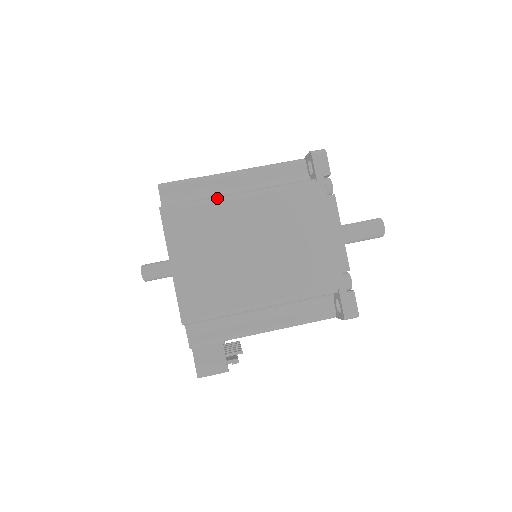
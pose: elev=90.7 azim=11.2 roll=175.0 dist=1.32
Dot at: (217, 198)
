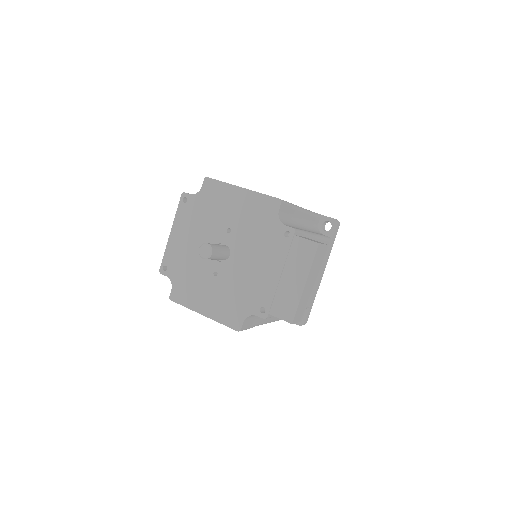
Dot at: occluded
